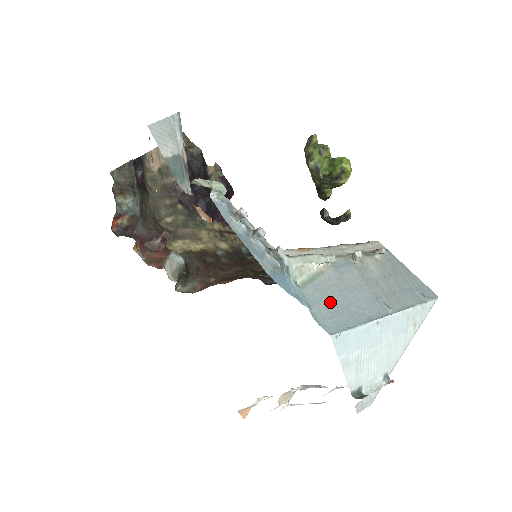
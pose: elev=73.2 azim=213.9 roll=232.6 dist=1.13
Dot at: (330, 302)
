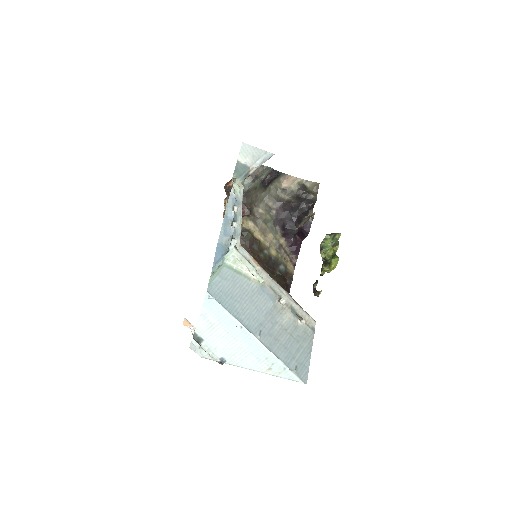
Dot at: (231, 288)
